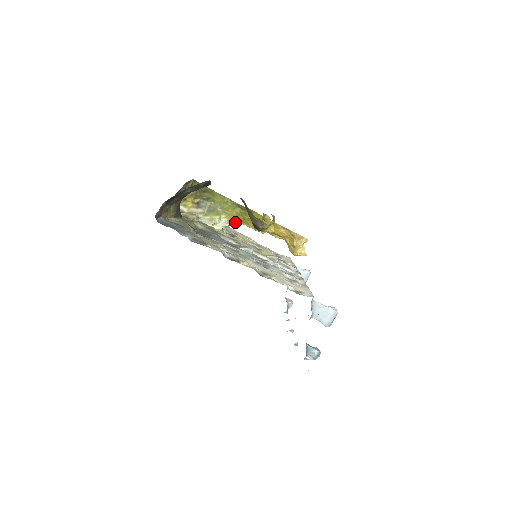
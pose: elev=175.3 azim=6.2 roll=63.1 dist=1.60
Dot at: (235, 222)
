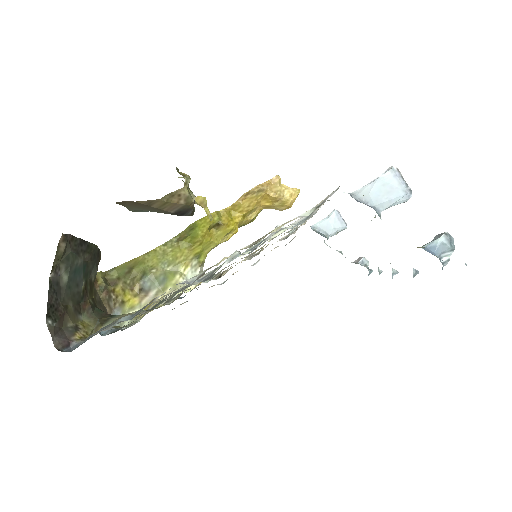
Dot at: (200, 259)
